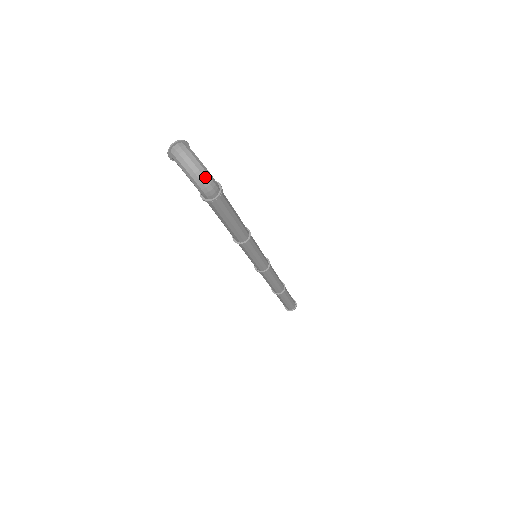
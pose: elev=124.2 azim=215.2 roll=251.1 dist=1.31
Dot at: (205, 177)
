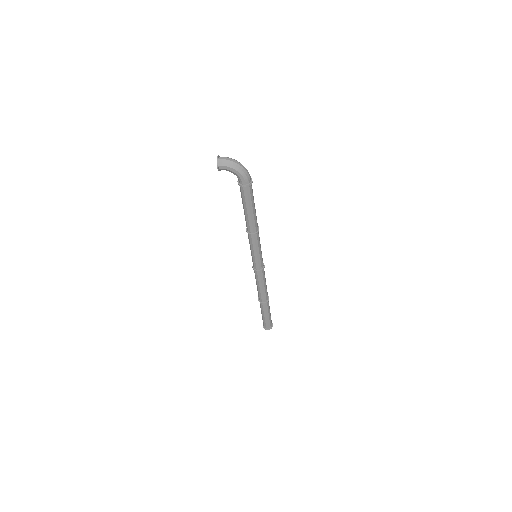
Dot at: (244, 167)
